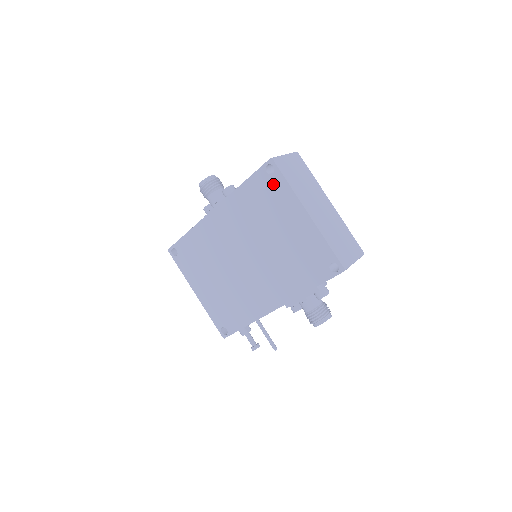
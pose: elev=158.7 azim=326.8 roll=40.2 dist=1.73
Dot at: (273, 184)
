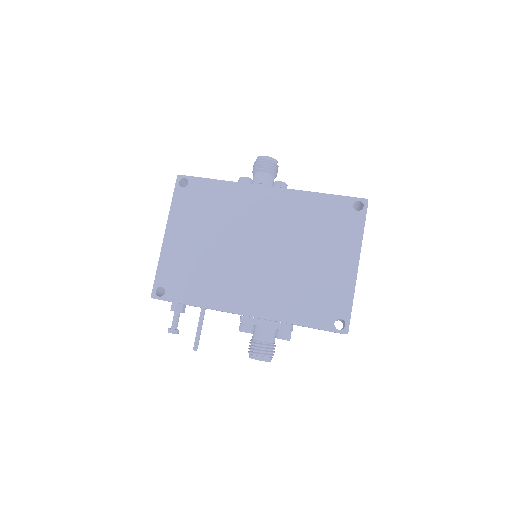
Dot at: (350, 218)
